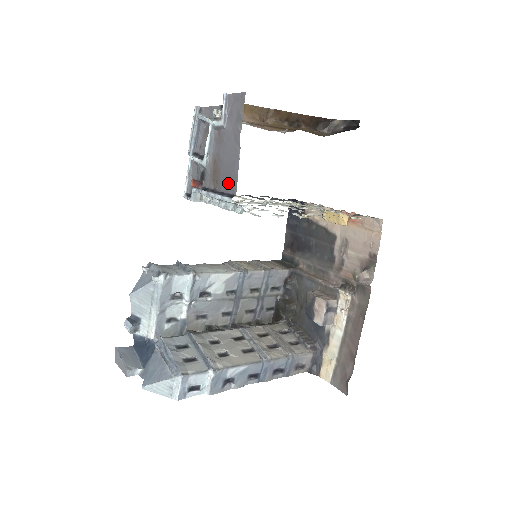
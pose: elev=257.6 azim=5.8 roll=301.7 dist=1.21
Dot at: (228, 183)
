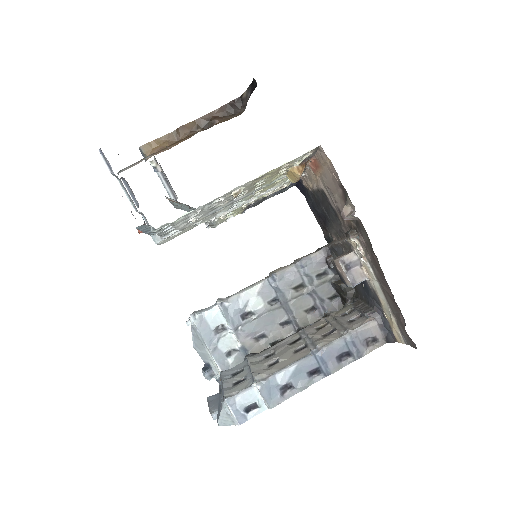
Dot at: occluded
